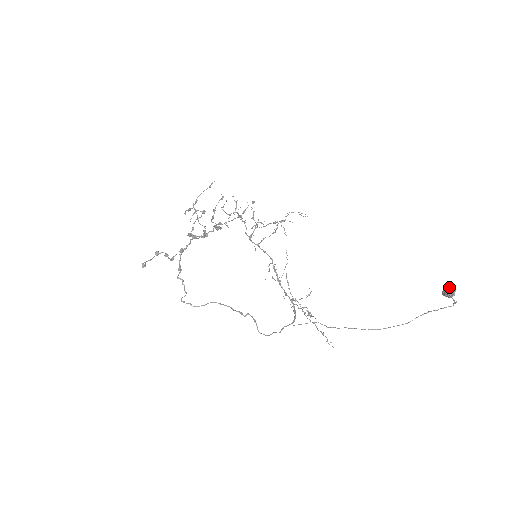
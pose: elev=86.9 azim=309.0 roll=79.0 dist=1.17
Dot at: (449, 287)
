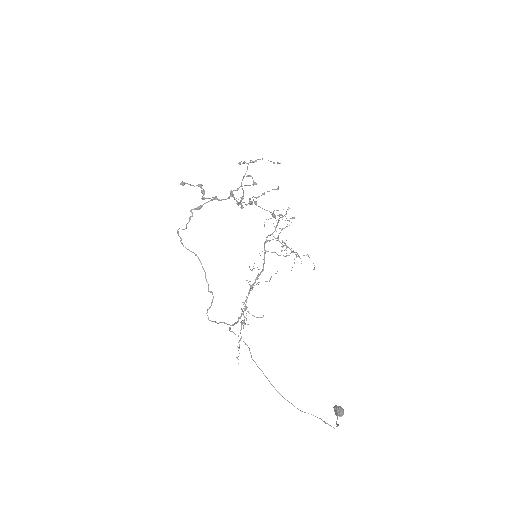
Dot at: occluded
